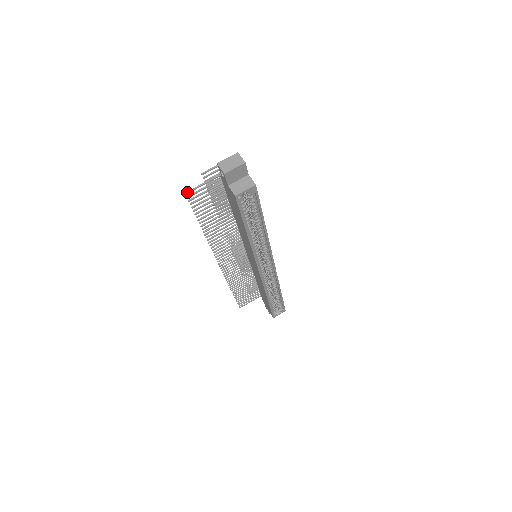
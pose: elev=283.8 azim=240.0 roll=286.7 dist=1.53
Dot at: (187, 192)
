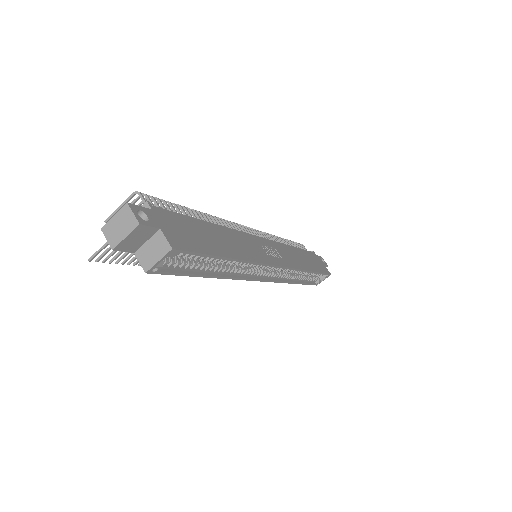
Dot at: (91, 258)
